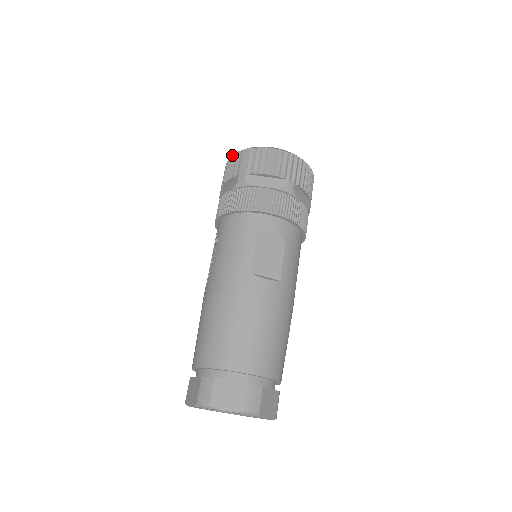
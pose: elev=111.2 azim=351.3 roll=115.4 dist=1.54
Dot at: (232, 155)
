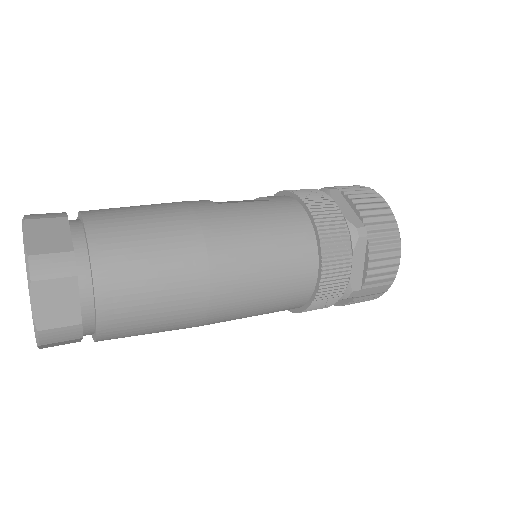
Dot at: occluded
